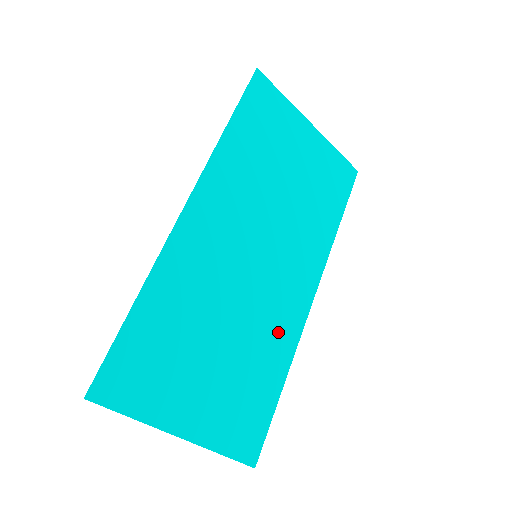
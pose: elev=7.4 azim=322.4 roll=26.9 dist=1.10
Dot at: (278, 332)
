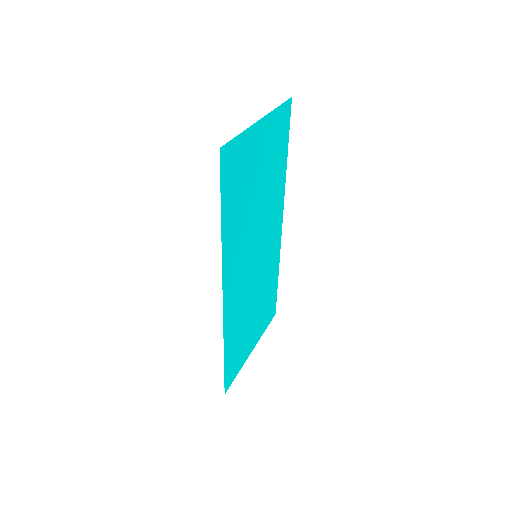
Dot at: (272, 265)
